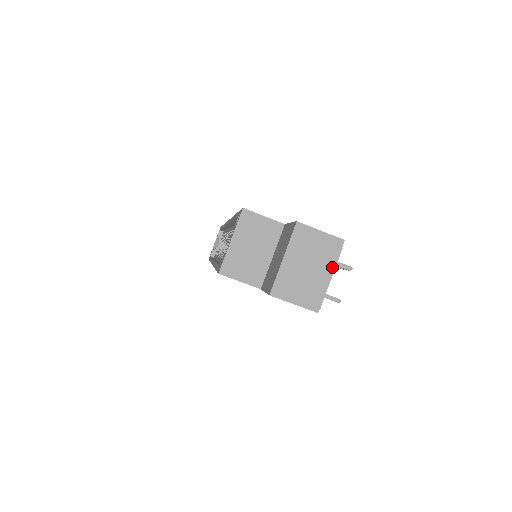
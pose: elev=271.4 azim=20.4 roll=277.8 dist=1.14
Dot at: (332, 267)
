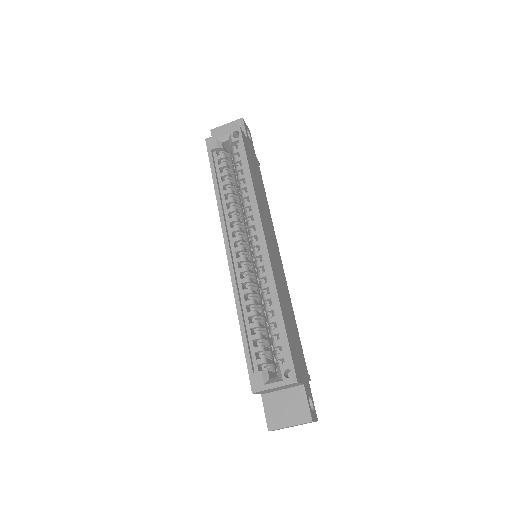
Dot at: occluded
